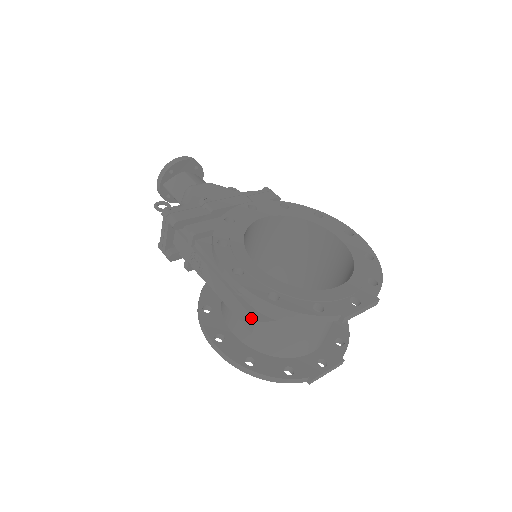
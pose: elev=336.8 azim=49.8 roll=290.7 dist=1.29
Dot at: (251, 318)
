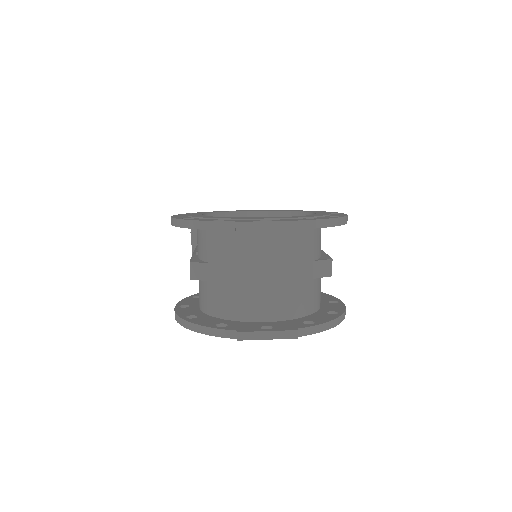
Dot at: (190, 262)
